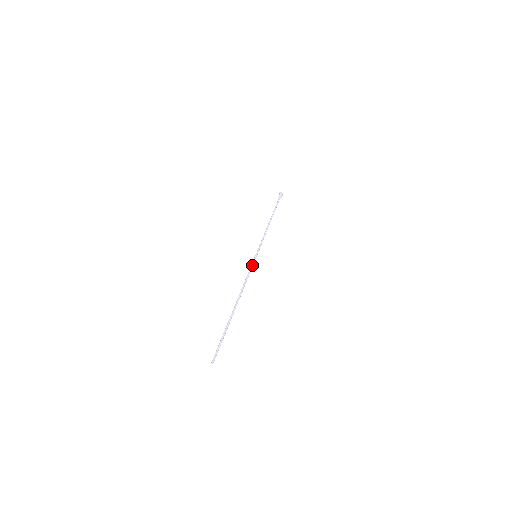
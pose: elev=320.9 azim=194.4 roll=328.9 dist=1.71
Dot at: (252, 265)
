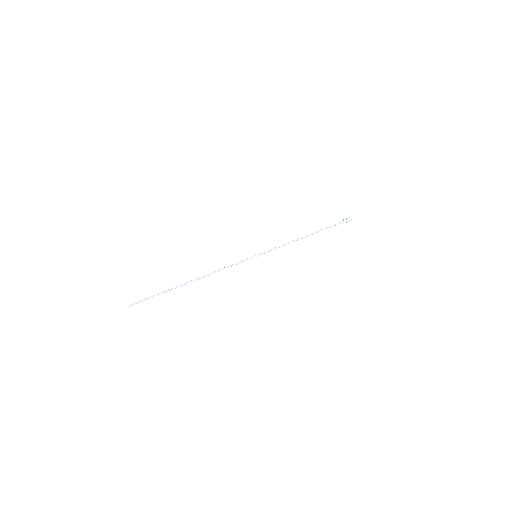
Dot at: (243, 261)
